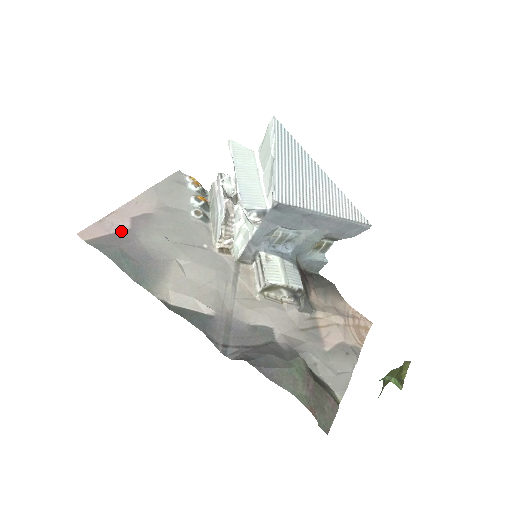
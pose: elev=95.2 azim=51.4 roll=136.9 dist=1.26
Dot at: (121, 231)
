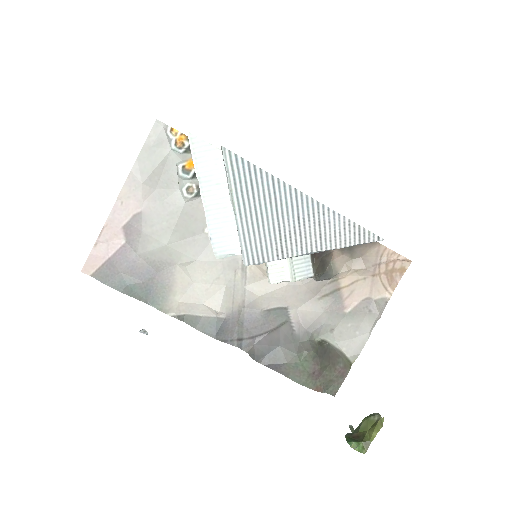
Dot at: (118, 249)
